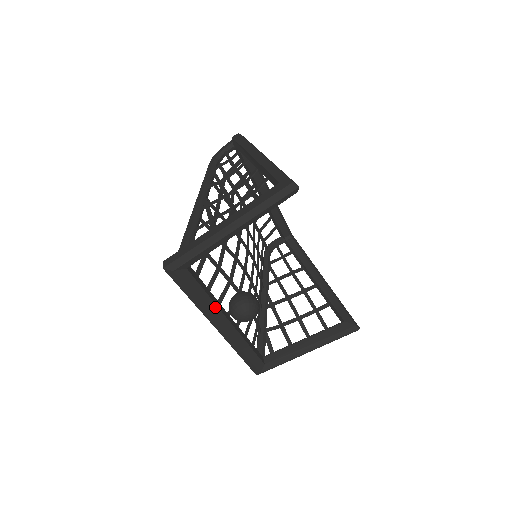
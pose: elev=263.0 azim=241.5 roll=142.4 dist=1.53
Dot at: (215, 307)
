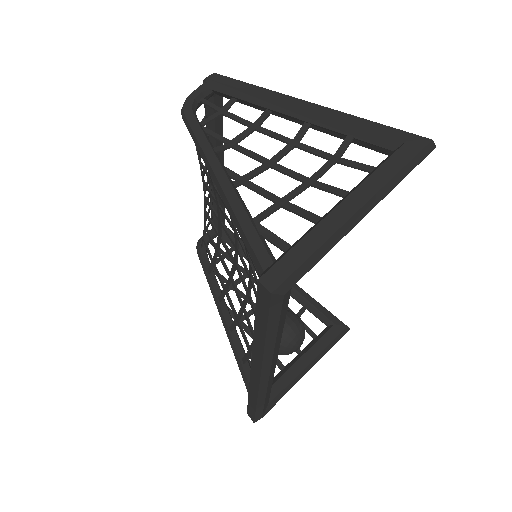
Dot at: (279, 342)
